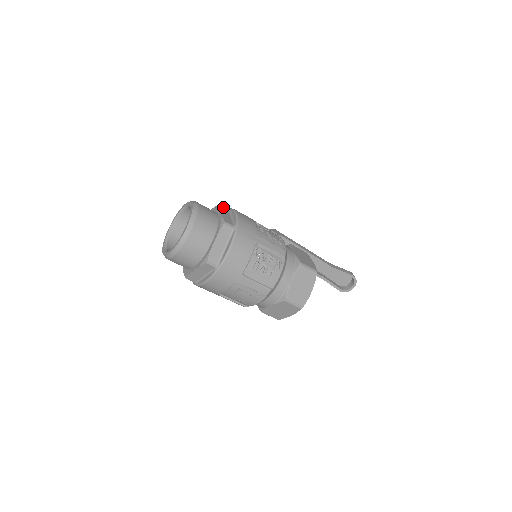
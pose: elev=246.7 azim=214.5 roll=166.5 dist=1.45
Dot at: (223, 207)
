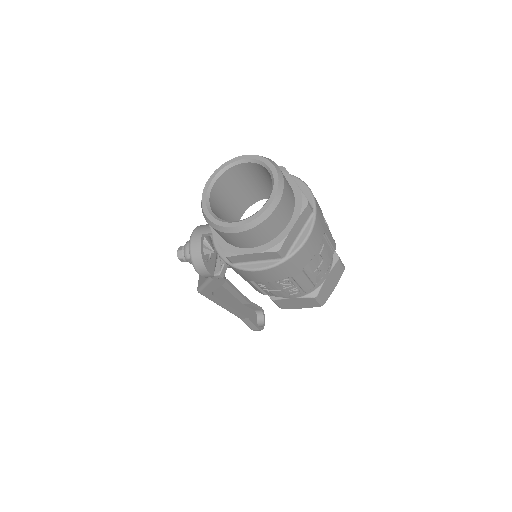
Dot at: occluded
